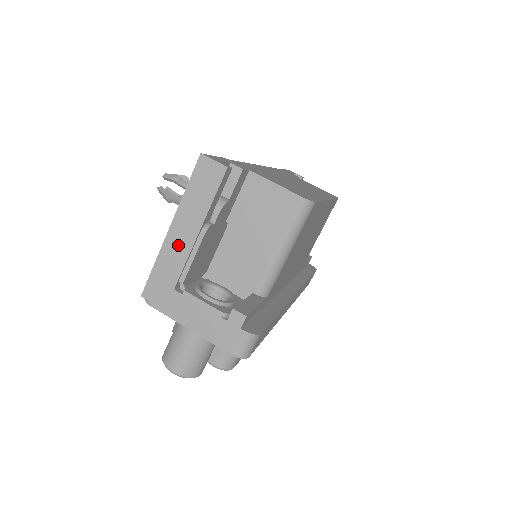
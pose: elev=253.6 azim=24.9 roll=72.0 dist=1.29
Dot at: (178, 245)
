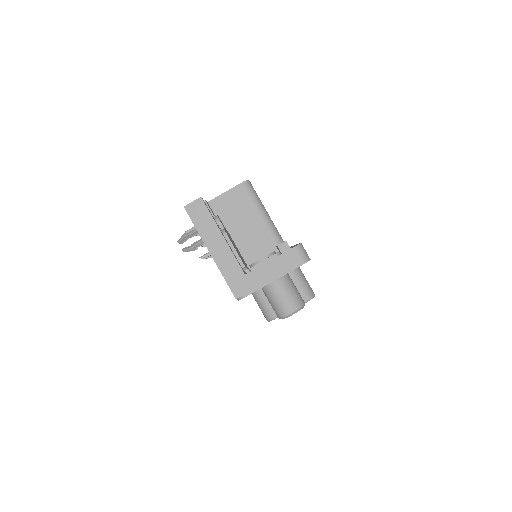
Dot at: (222, 254)
